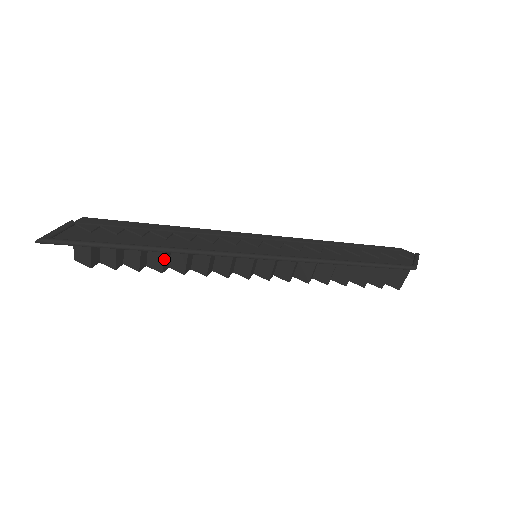
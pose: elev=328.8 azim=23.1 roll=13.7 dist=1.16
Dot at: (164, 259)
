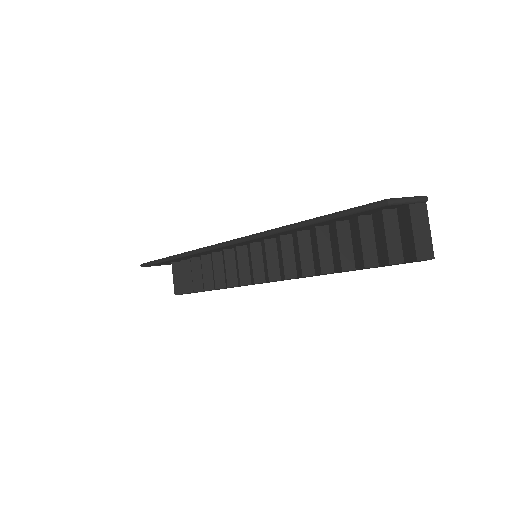
Dot at: (204, 276)
